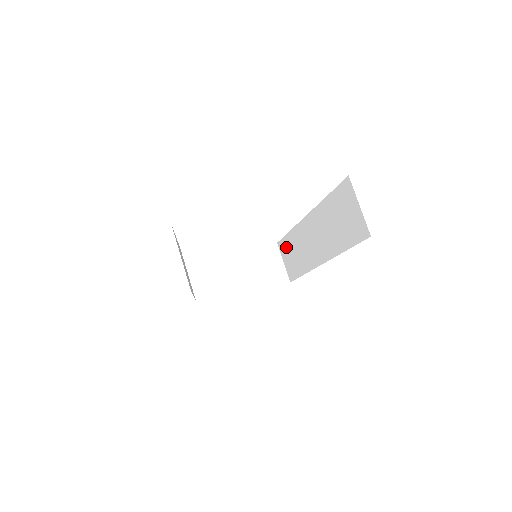
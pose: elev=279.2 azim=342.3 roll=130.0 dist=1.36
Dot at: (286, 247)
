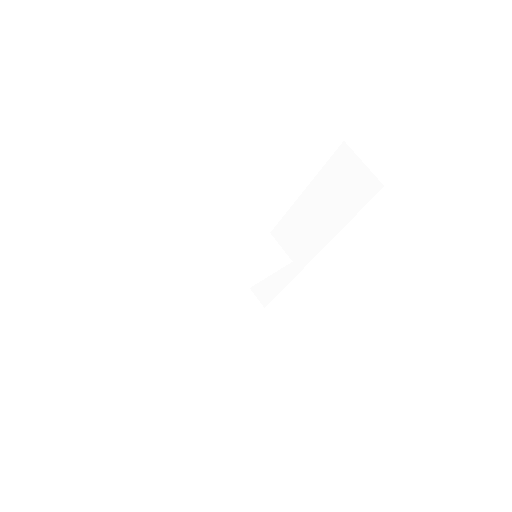
Dot at: occluded
